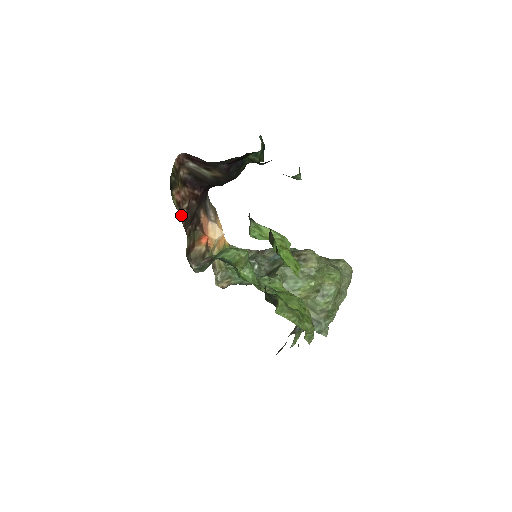
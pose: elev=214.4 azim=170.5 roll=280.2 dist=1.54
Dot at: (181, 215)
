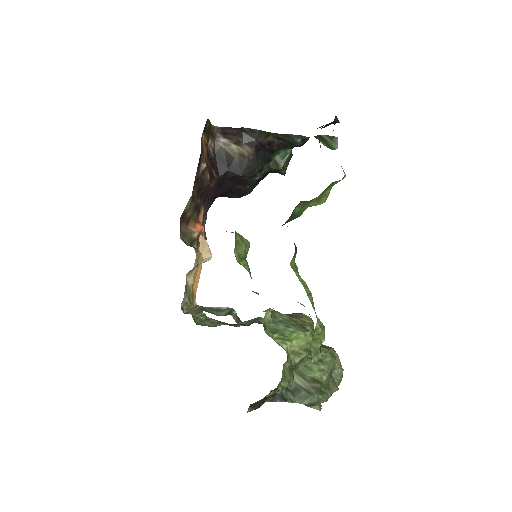
Dot at: (198, 165)
